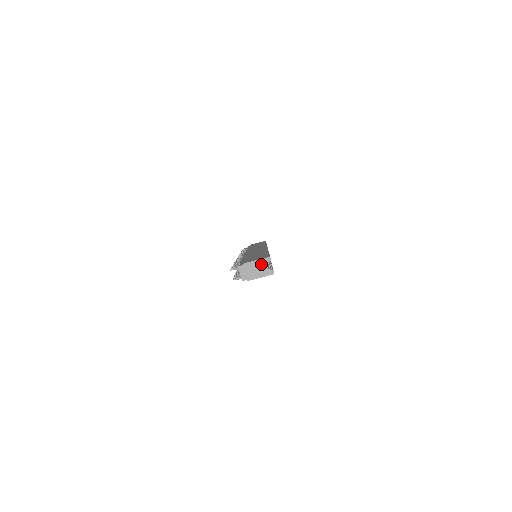
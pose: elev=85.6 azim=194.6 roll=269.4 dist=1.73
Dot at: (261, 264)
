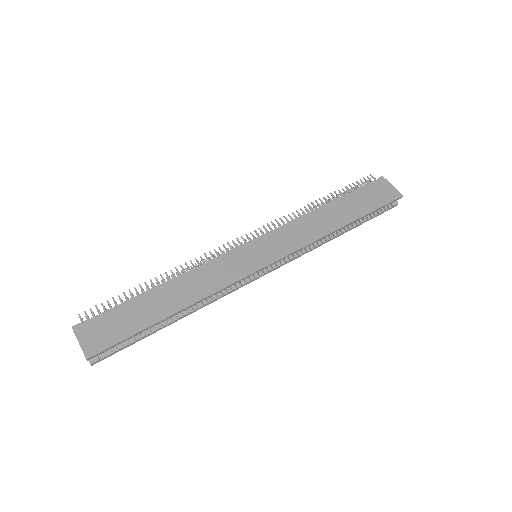
Dot at: (83, 351)
